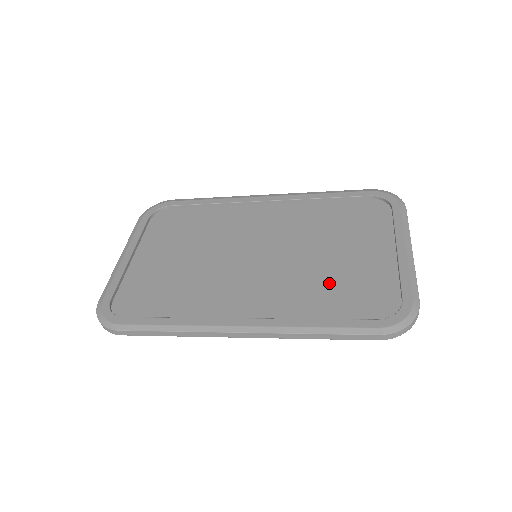
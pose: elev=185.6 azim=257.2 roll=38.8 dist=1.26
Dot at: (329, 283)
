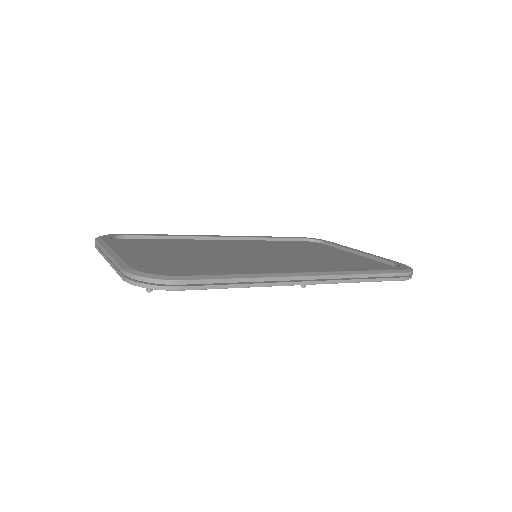
Dot at: (335, 262)
